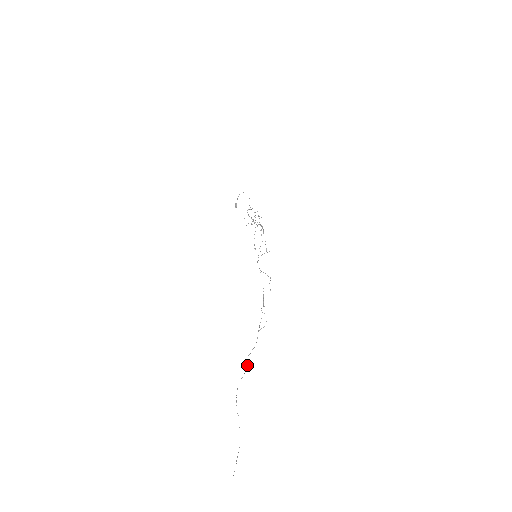
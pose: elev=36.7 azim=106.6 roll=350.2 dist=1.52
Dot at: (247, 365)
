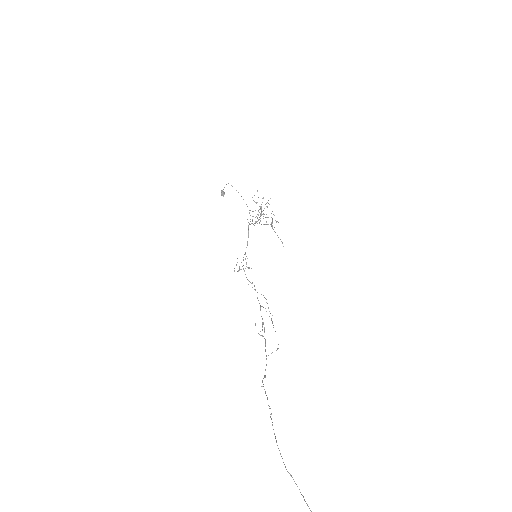
Dot at: (267, 399)
